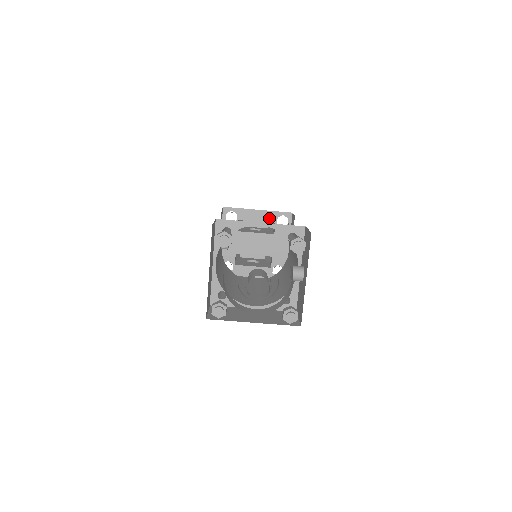
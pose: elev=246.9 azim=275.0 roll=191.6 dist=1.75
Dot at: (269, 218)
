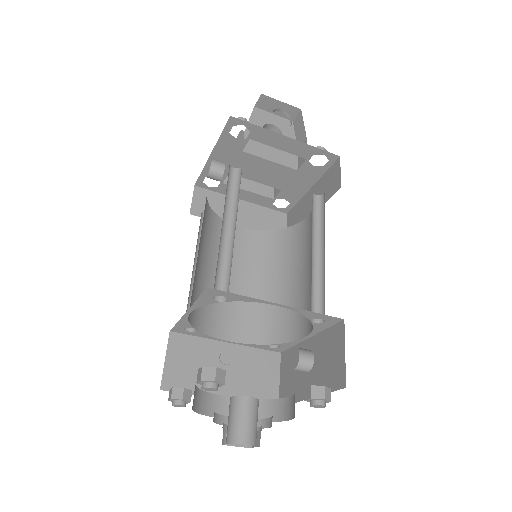
Dot at: (300, 151)
